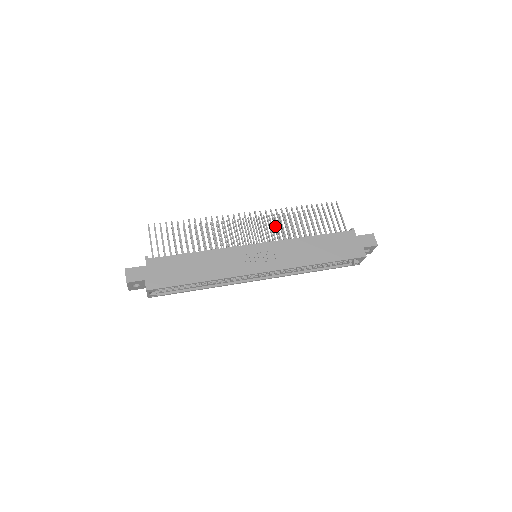
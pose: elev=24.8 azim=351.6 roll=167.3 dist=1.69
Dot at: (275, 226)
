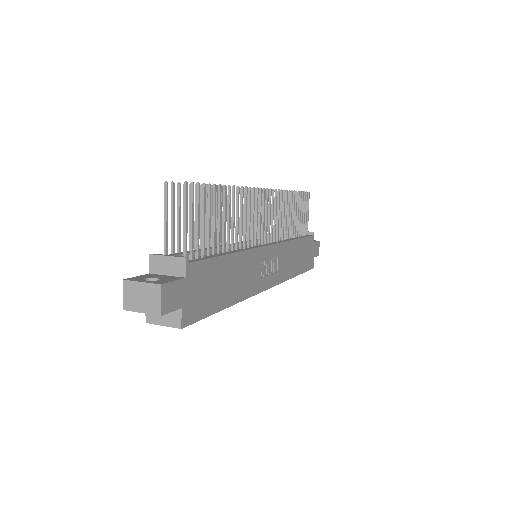
Dot at: occluded
